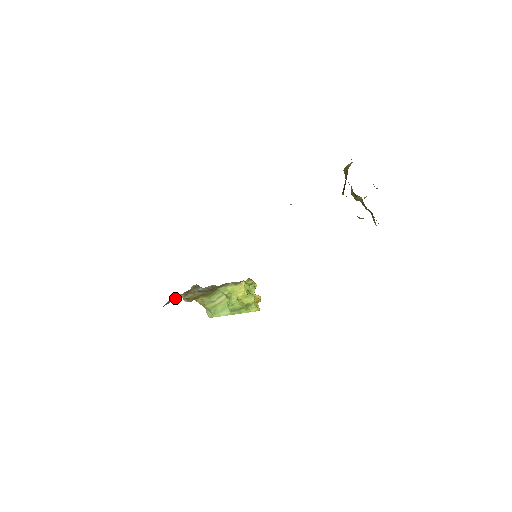
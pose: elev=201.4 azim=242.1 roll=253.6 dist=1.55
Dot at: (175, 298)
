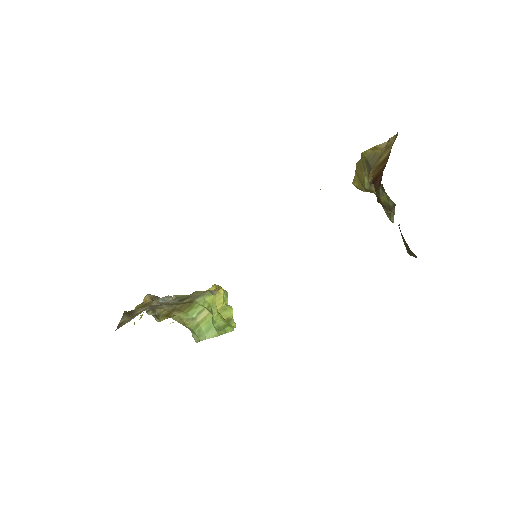
Dot at: (131, 315)
